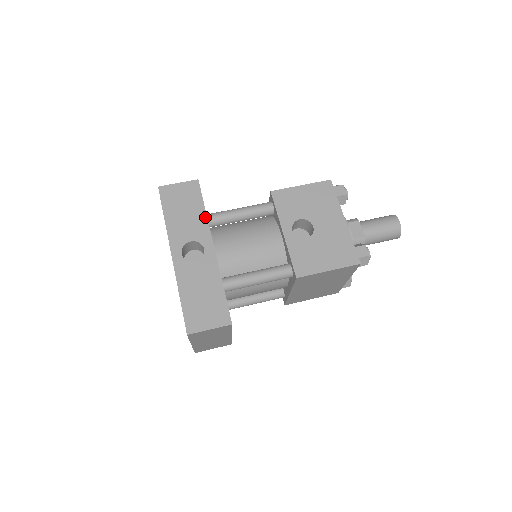
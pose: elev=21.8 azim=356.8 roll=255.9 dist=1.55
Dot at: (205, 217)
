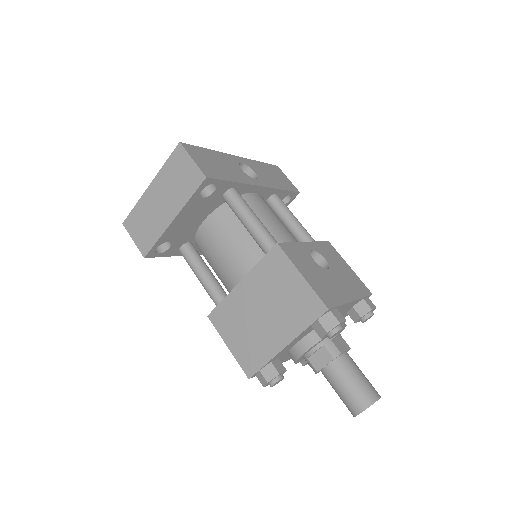
Dot at: (278, 188)
